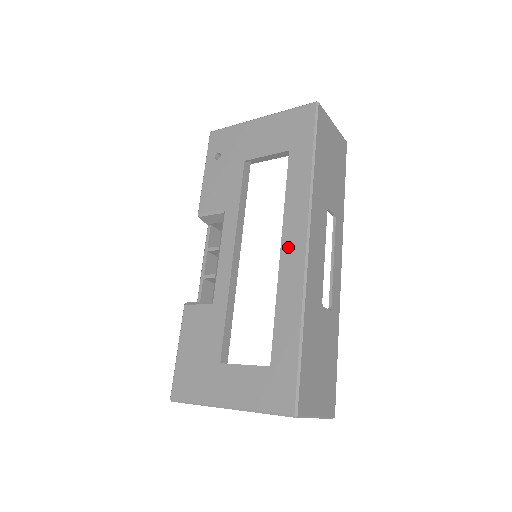
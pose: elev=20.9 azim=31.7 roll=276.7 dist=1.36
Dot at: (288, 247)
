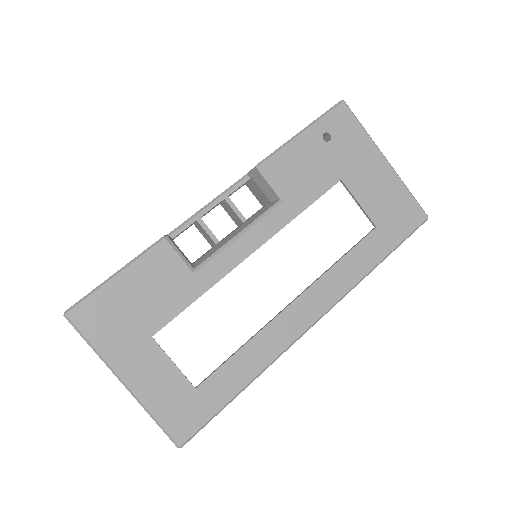
Dot at: (300, 308)
